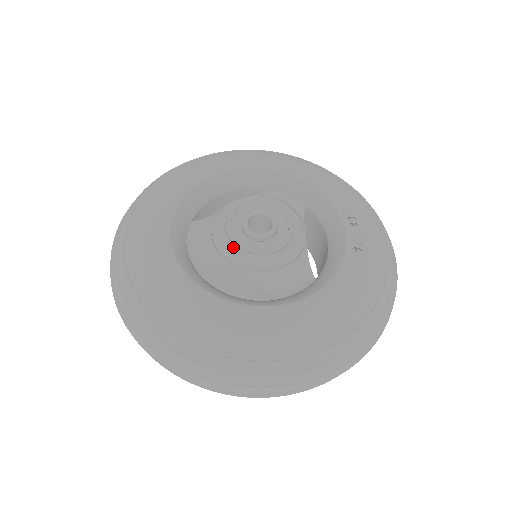
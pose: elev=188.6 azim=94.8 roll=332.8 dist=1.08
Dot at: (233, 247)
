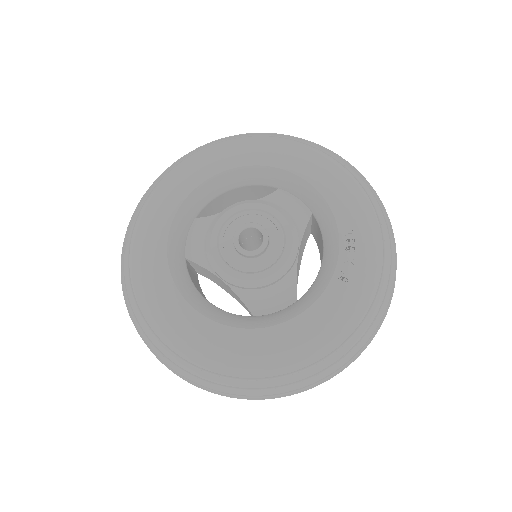
Dot at: (220, 261)
